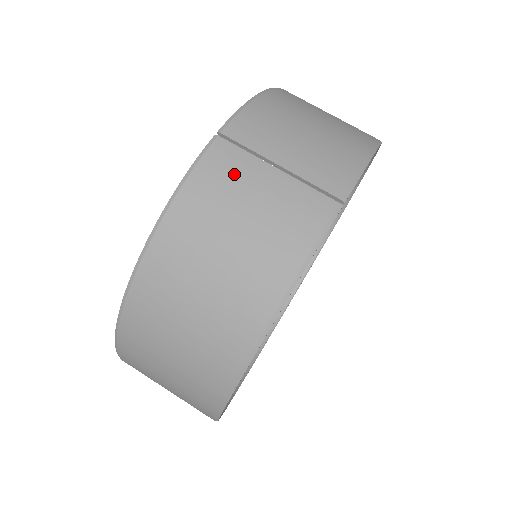
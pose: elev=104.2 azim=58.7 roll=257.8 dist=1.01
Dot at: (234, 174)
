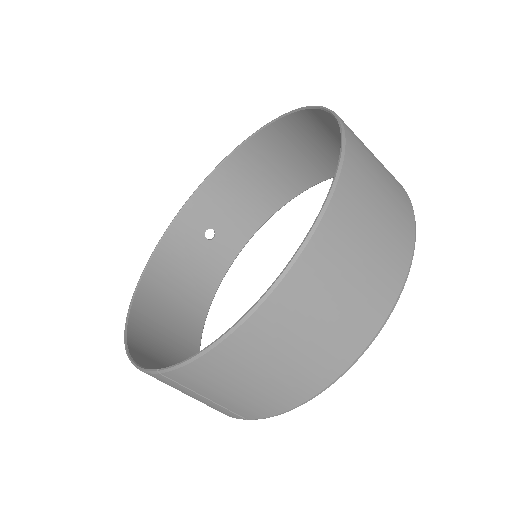
Dot at: (172, 386)
